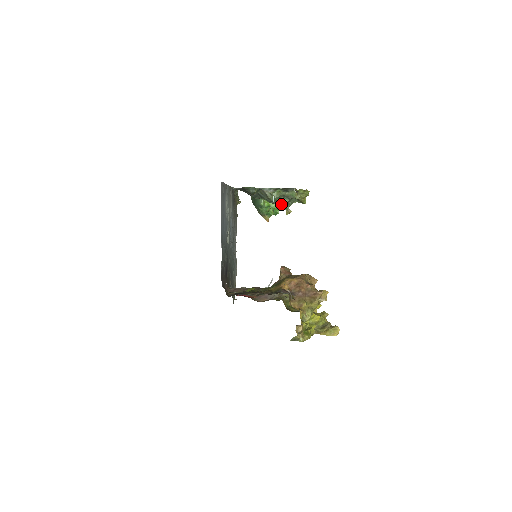
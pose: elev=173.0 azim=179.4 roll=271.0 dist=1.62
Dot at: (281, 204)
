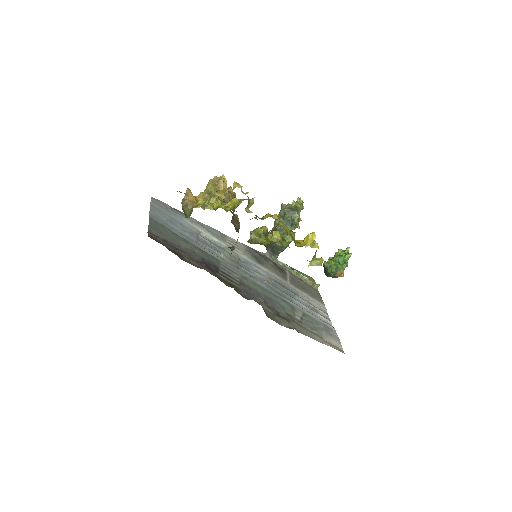
Dot at: (291, 227)
